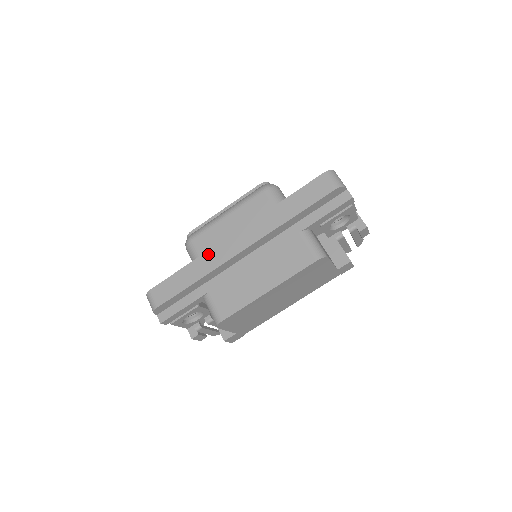
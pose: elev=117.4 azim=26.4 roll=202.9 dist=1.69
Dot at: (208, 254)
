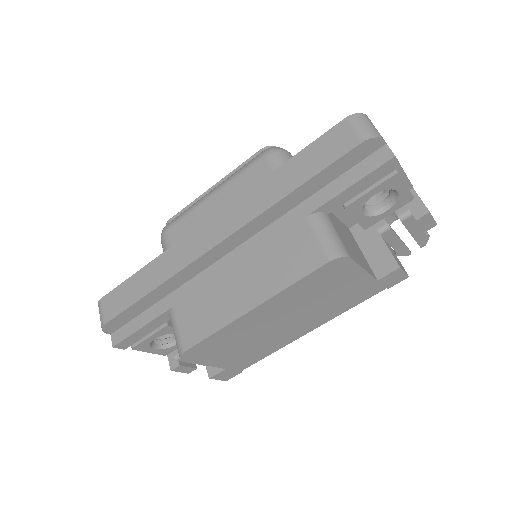
Dot at: (173, 249)
